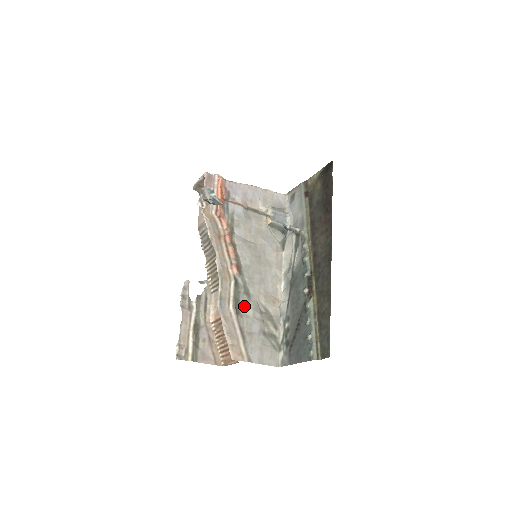
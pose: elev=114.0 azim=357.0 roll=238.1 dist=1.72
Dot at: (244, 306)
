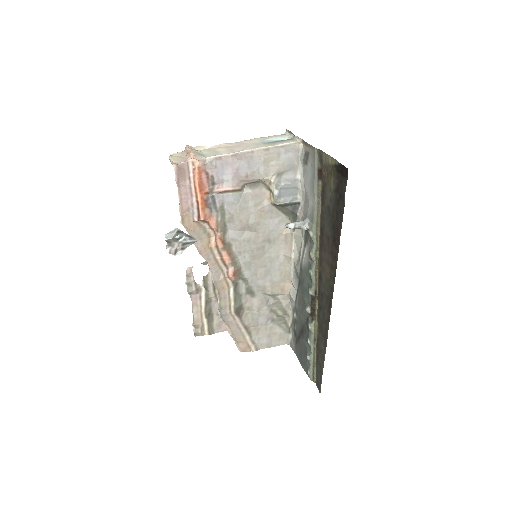
Dot at: (248, 305)
